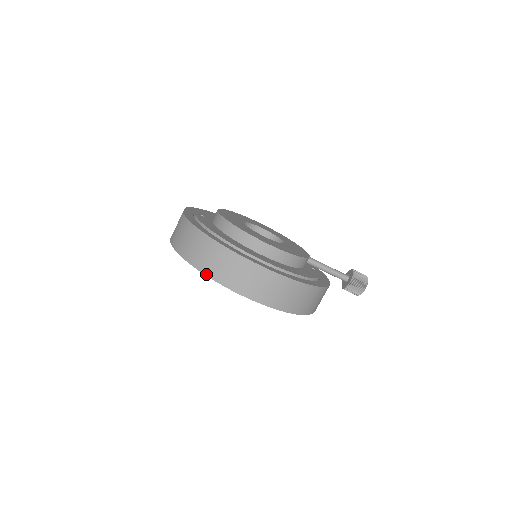
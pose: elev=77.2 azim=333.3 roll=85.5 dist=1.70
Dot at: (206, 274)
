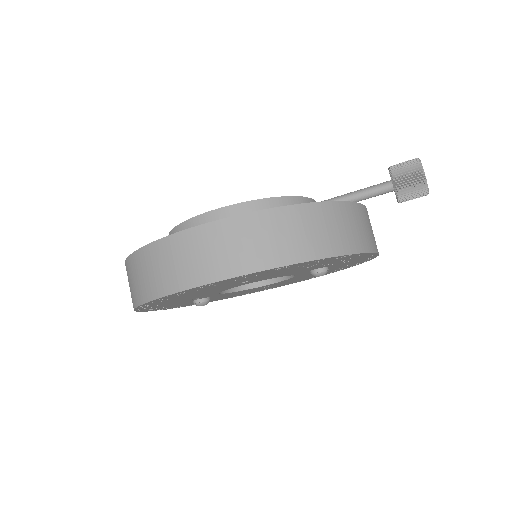
Dot at: (146, 300)
